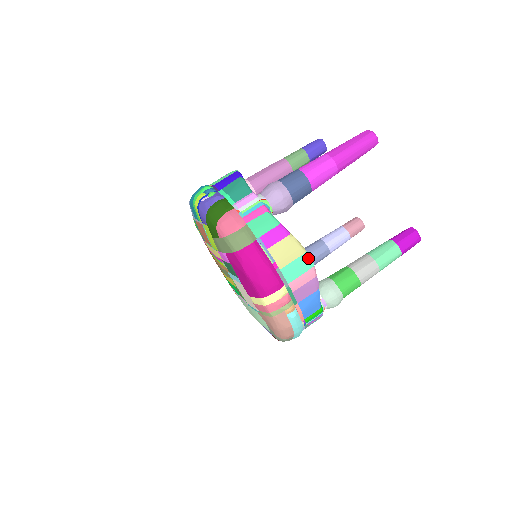
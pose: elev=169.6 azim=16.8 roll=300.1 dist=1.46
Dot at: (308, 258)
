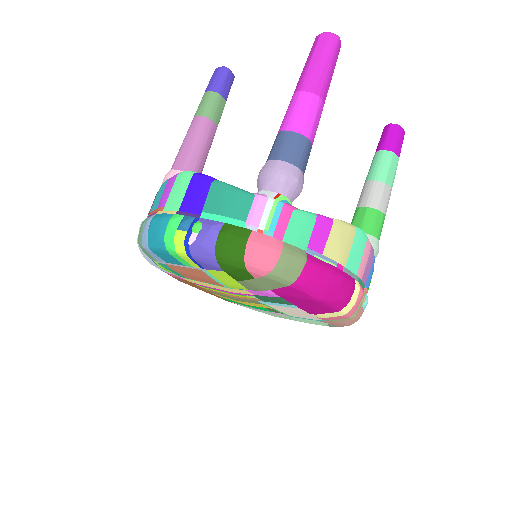
Dot at: (361, 233)
